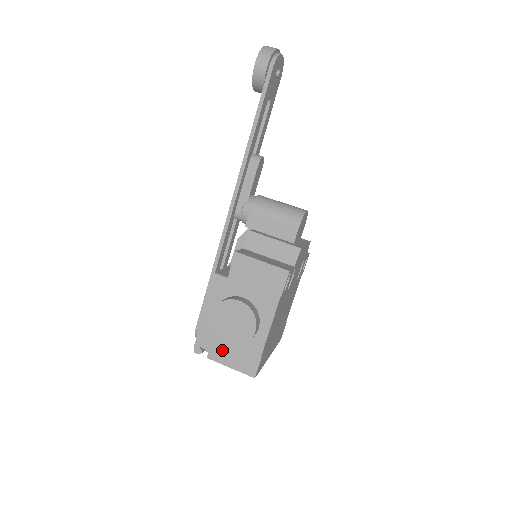
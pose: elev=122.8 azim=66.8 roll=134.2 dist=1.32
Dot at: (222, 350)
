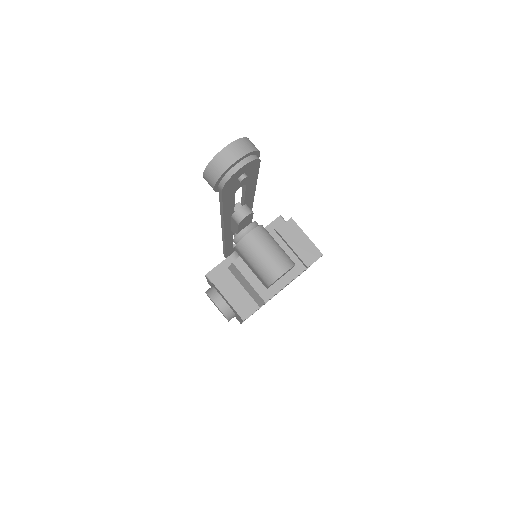
Dot at: occluded
